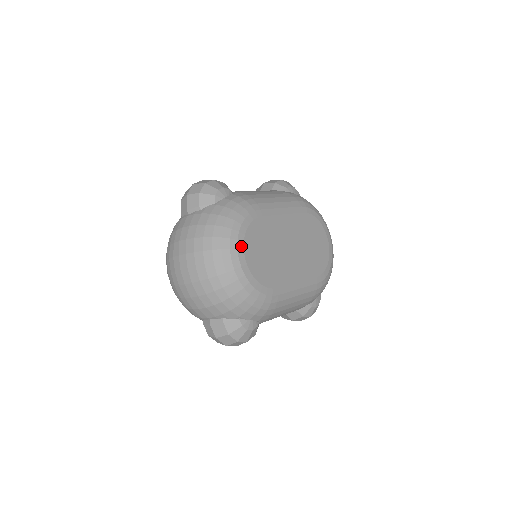
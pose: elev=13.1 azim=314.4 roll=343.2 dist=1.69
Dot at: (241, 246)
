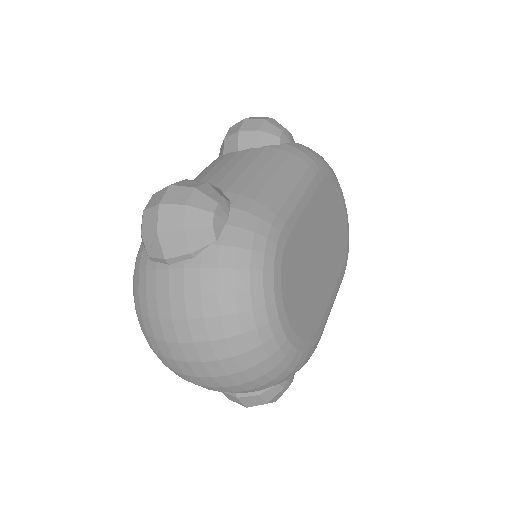
Dot at: (281, 308)
